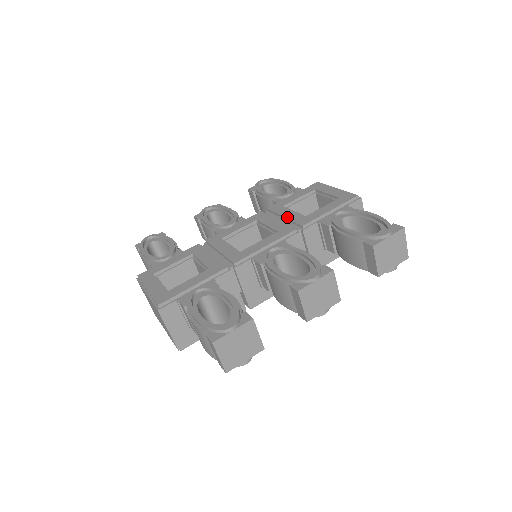
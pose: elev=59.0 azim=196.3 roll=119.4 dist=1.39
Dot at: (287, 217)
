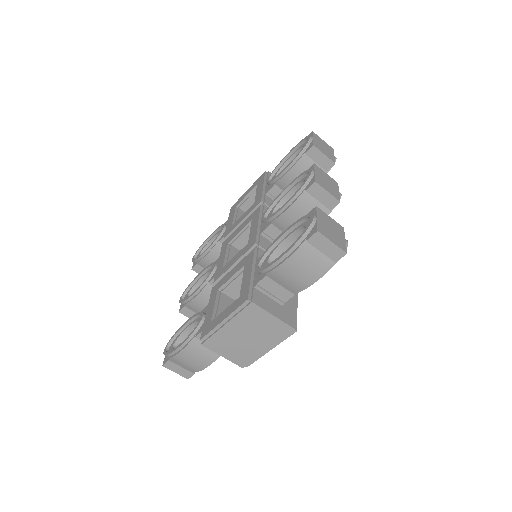
Dot at: (244, 217)
